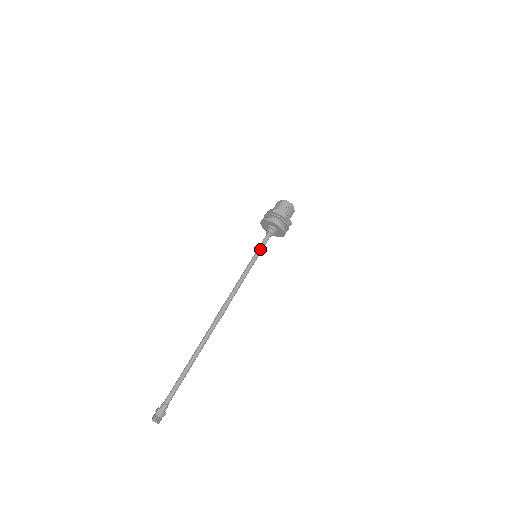
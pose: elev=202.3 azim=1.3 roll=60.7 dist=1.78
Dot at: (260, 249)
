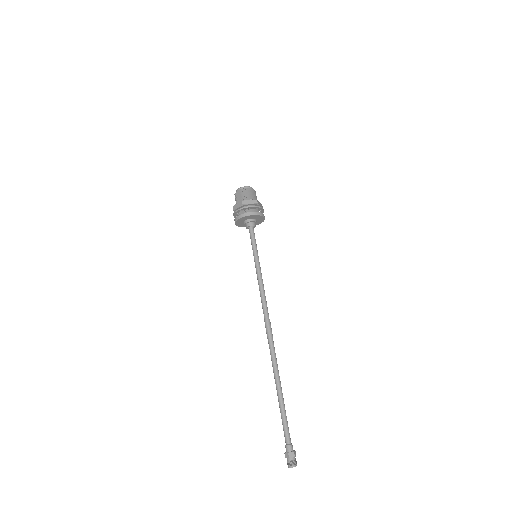
Dot at: (253, 248)
